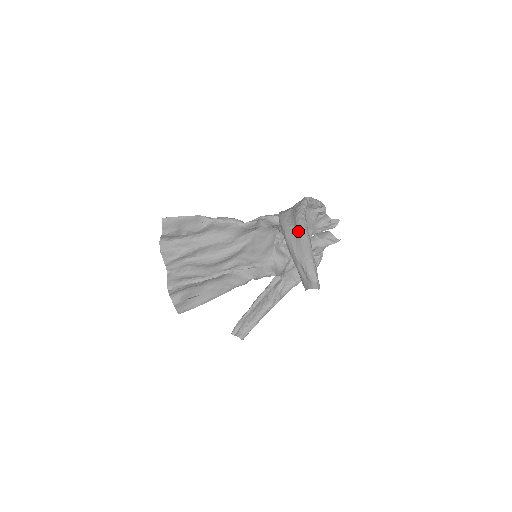
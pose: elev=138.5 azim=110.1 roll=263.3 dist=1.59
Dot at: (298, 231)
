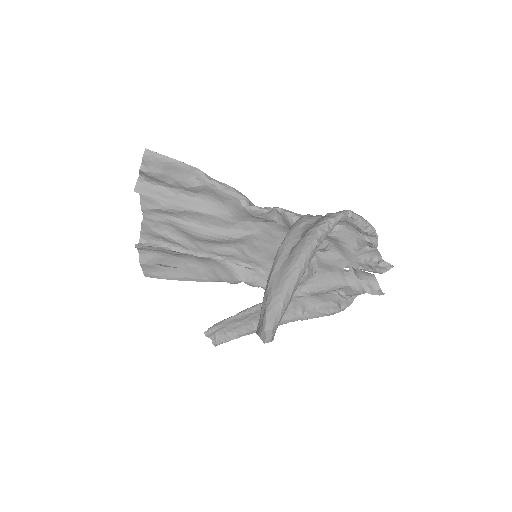
Dot at: (296, 249)
